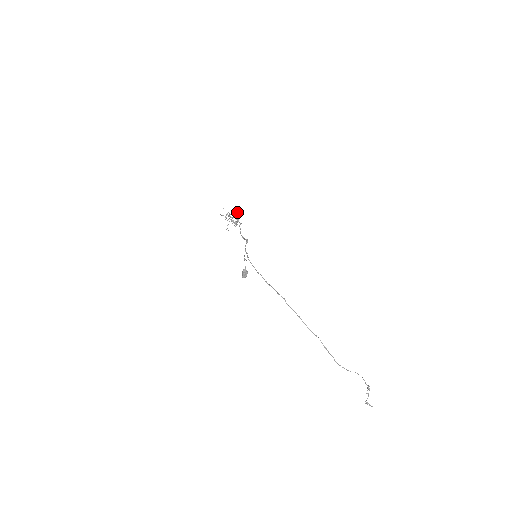
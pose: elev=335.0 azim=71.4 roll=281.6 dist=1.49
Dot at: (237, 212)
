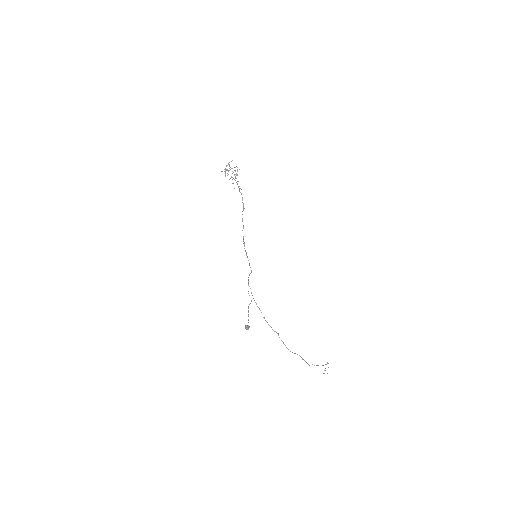
Dot at: (239, 169)
